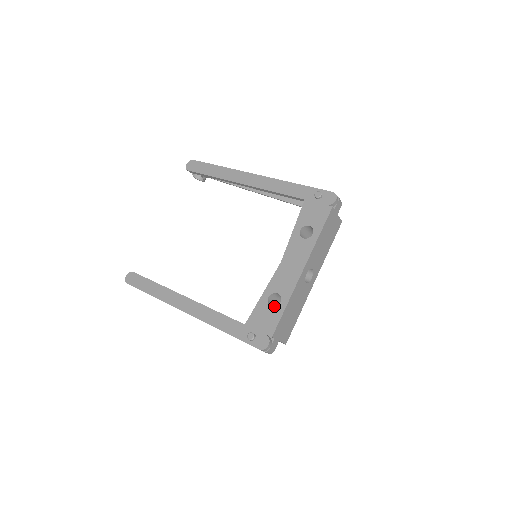
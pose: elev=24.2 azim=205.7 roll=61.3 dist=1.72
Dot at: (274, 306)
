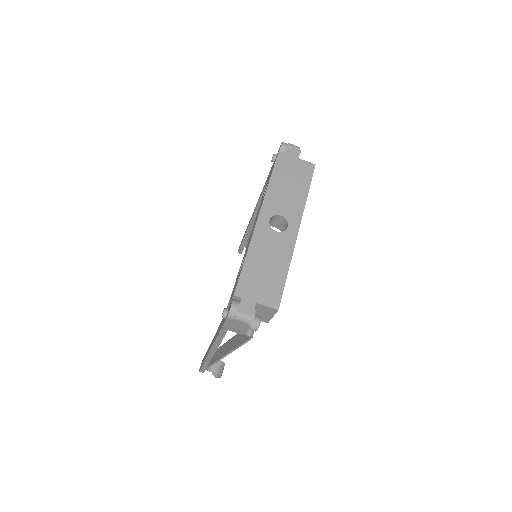
Dot at: occluded
